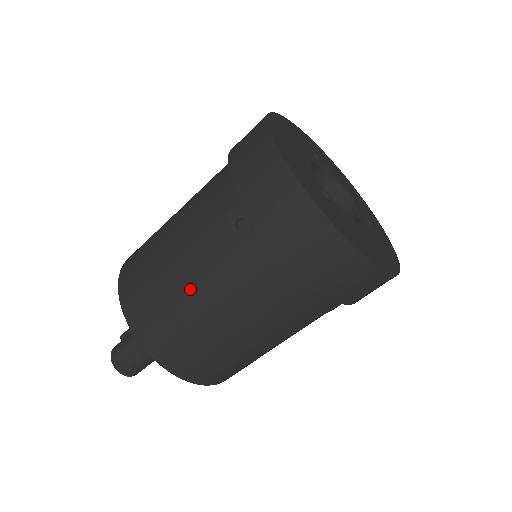
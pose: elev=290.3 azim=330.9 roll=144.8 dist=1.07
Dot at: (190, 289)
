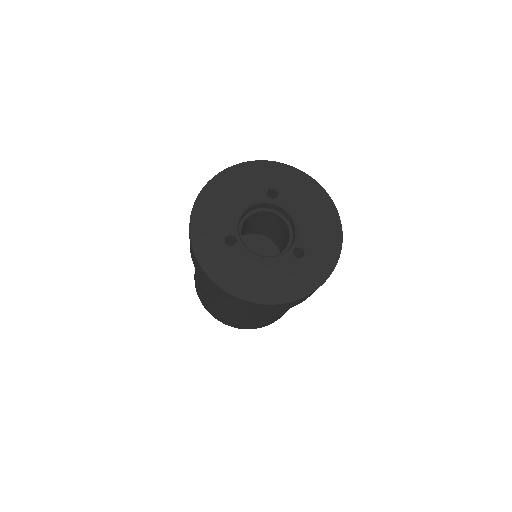
Dot at: occluded
